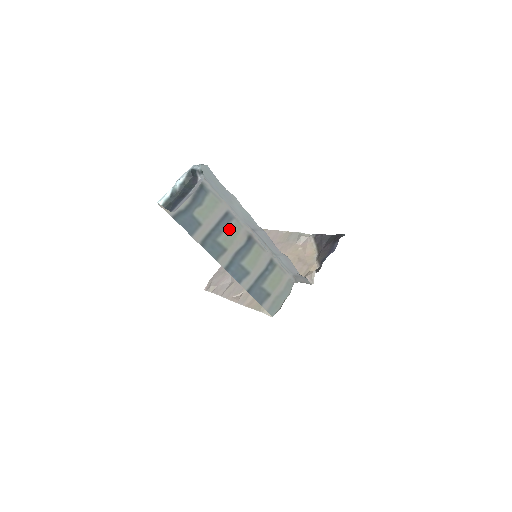
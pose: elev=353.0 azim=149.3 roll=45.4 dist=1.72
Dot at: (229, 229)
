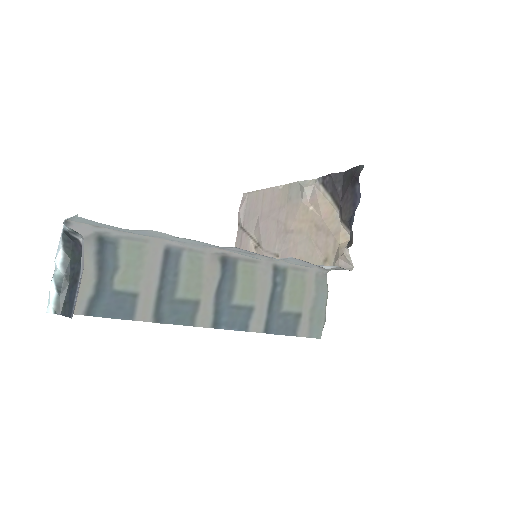
Dot at: (184, 270)
